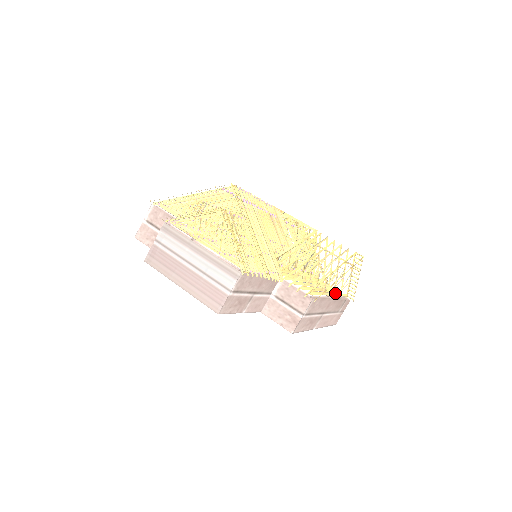
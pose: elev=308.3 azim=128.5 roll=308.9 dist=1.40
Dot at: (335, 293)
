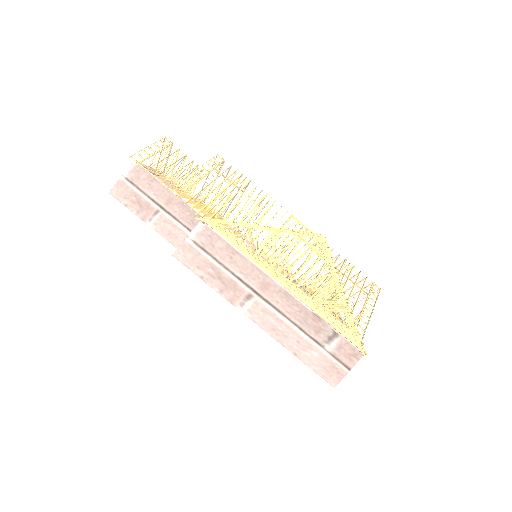
Dot at: (300, 295)
